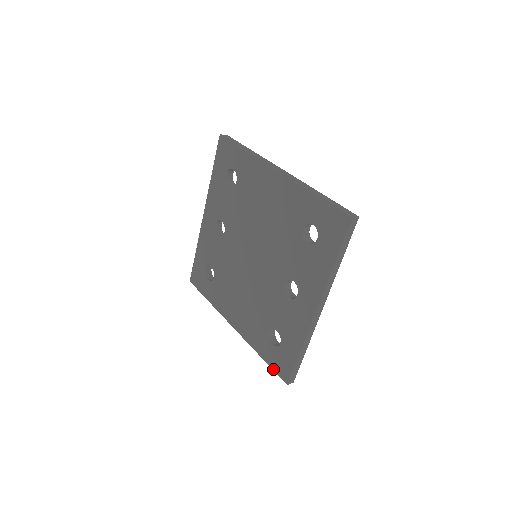
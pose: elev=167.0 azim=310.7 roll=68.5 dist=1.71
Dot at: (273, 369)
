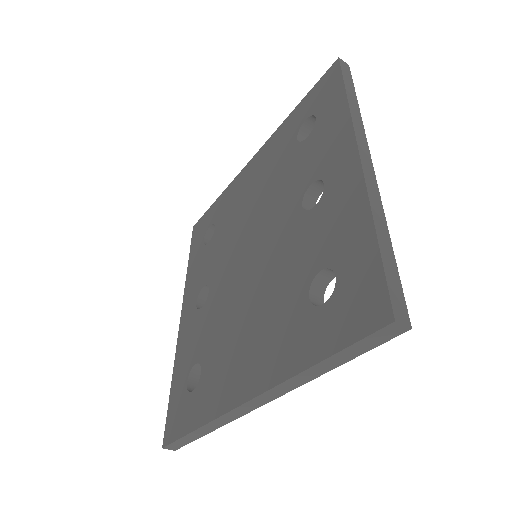
Dot at: (348, 343)
